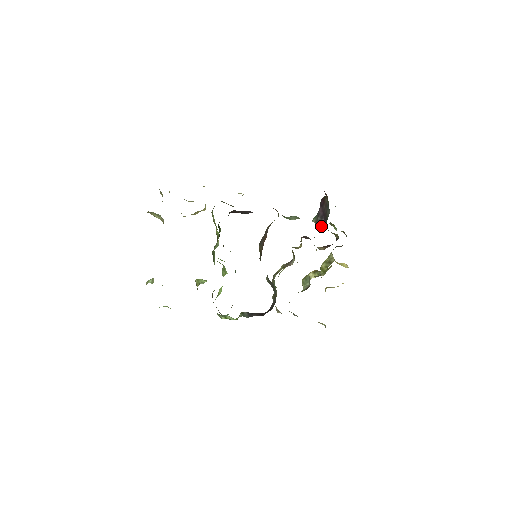
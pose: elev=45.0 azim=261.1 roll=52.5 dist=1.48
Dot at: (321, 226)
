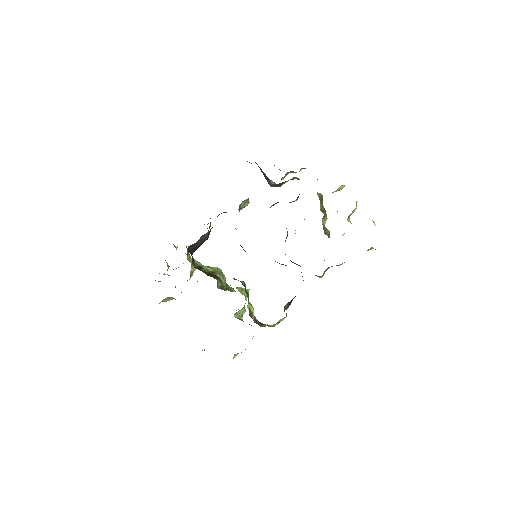
Dot at: (276, 185)
